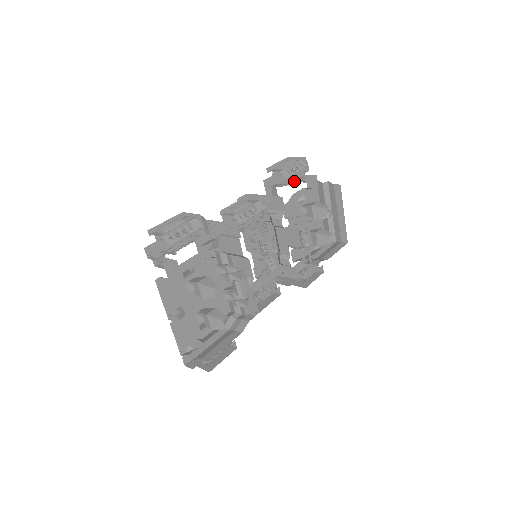
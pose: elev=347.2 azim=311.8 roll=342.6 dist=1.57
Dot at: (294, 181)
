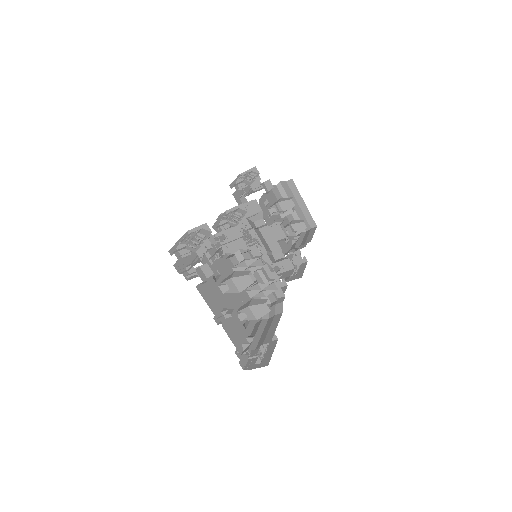
Dot at: (256, 188)
